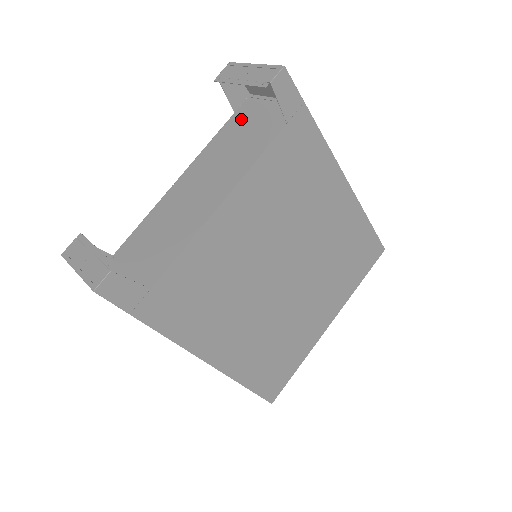
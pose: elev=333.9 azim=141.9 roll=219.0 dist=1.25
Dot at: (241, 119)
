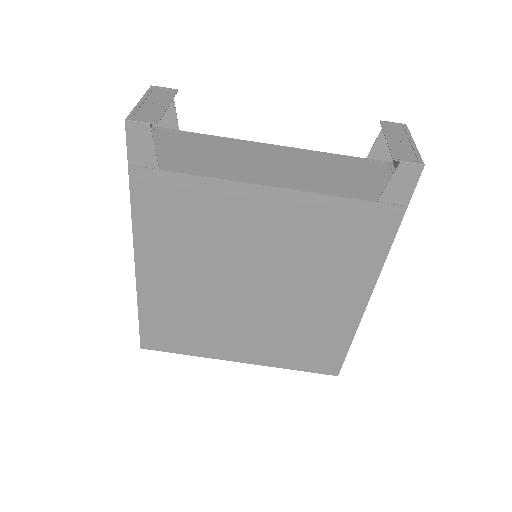
Dot at: (363, 166)
